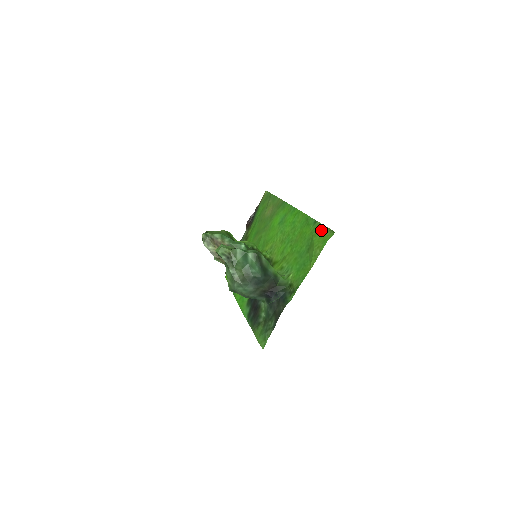
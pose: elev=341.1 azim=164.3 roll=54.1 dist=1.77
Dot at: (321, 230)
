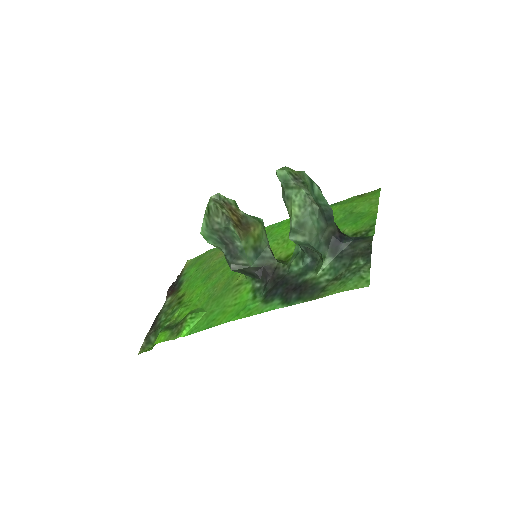
Dot at: (356, 197)
